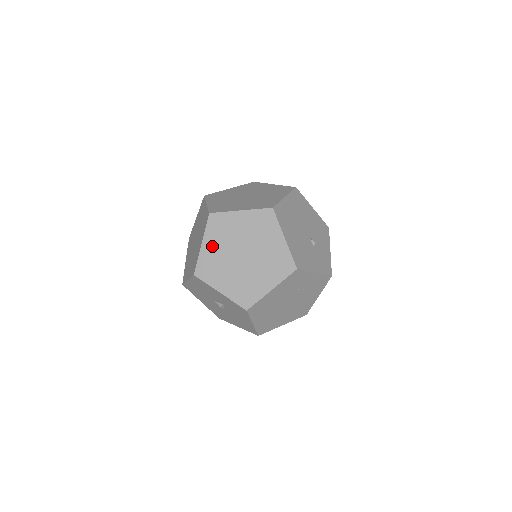
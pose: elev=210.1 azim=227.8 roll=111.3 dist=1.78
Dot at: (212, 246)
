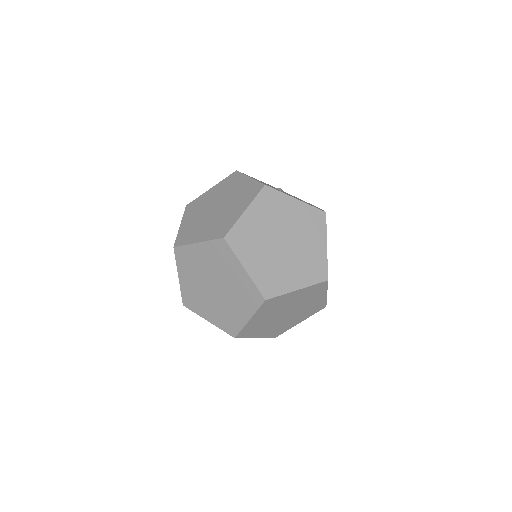
Dot at: (260, 318)
